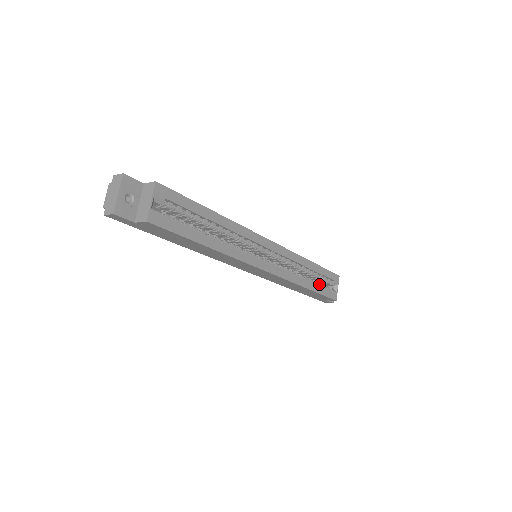
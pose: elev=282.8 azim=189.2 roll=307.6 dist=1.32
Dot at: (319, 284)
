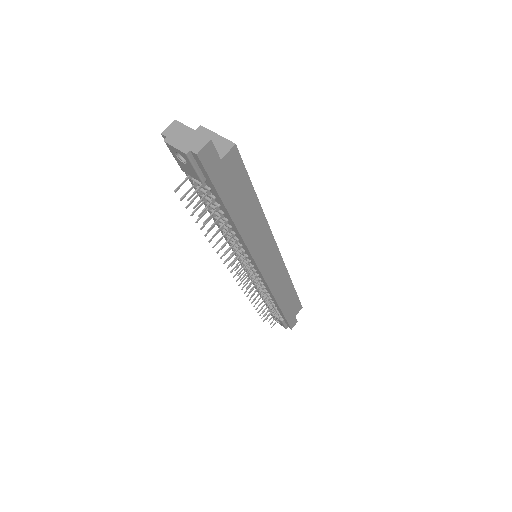
Dot at: occluded
